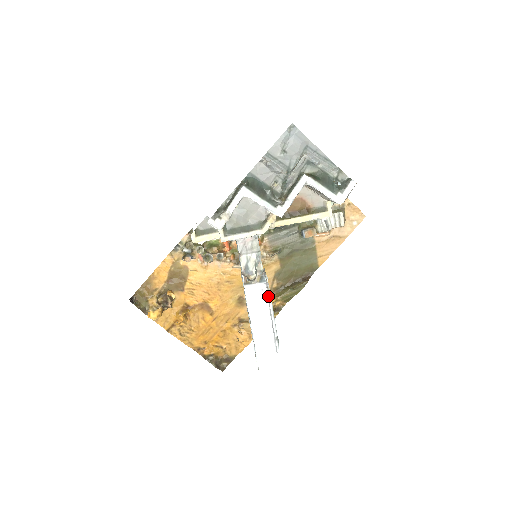
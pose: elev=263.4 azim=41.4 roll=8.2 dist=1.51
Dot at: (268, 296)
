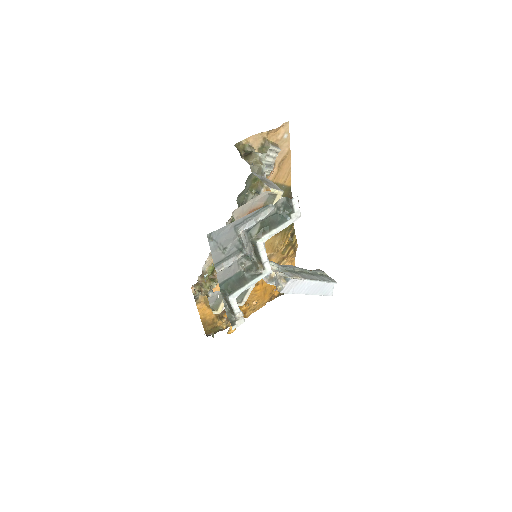
Dot at: (301, 280)
